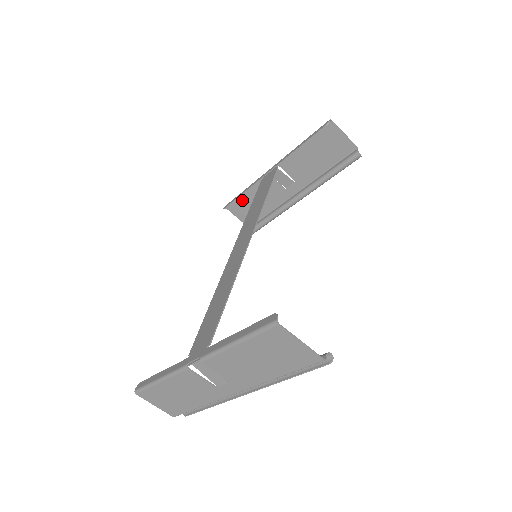
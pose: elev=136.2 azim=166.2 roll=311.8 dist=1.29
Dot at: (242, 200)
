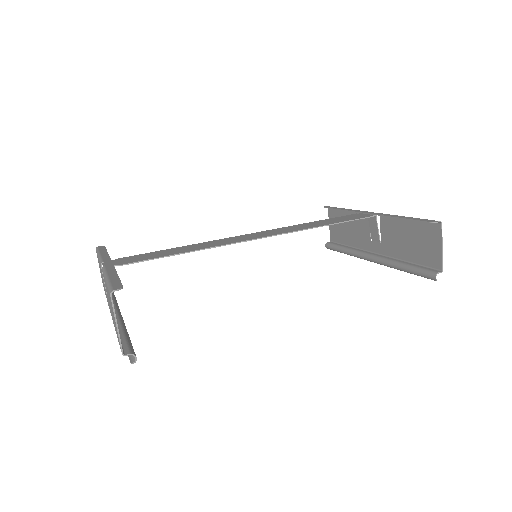
Dot at: (341, 215)
